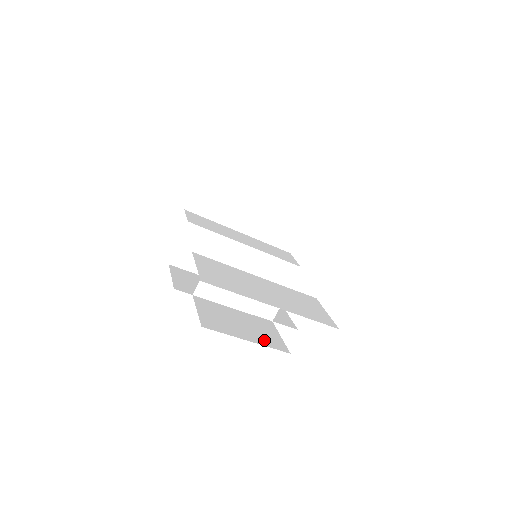
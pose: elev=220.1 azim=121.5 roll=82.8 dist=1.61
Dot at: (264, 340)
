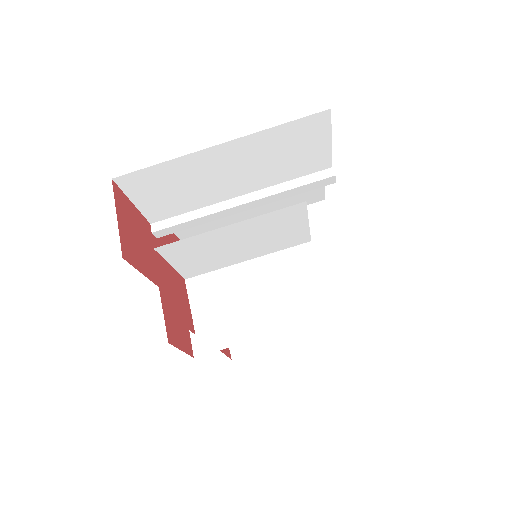
Dot at: occluded
